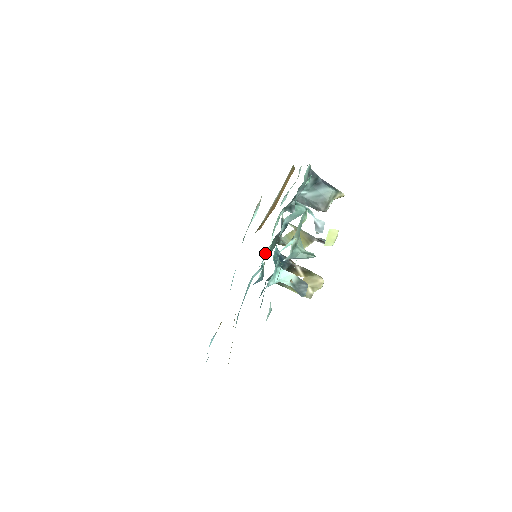
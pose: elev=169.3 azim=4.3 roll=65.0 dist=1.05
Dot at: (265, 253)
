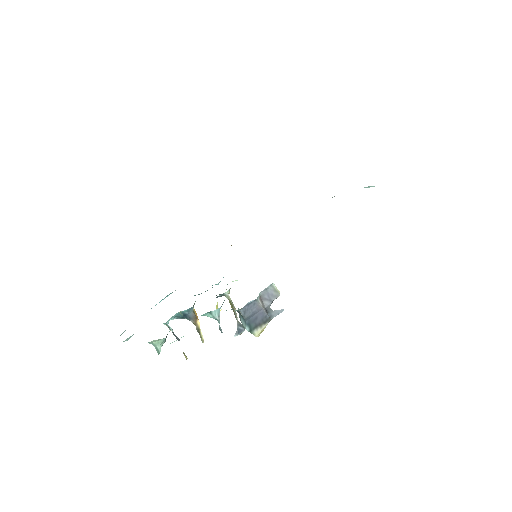
Dot at: occluded
